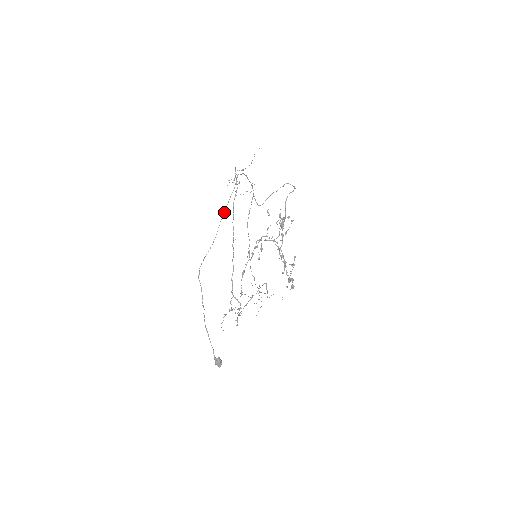
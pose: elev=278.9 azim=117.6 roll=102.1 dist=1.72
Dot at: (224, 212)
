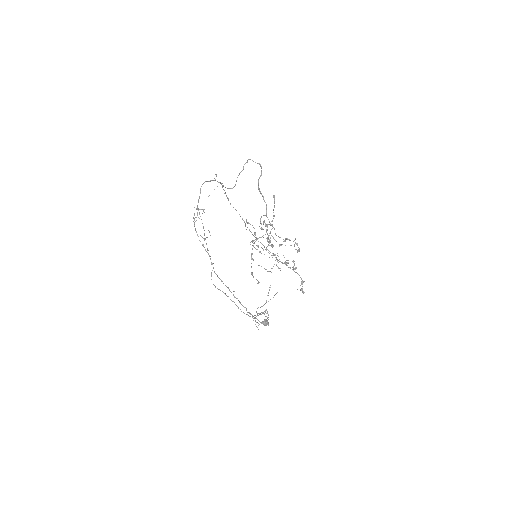
Dot at: occluded
